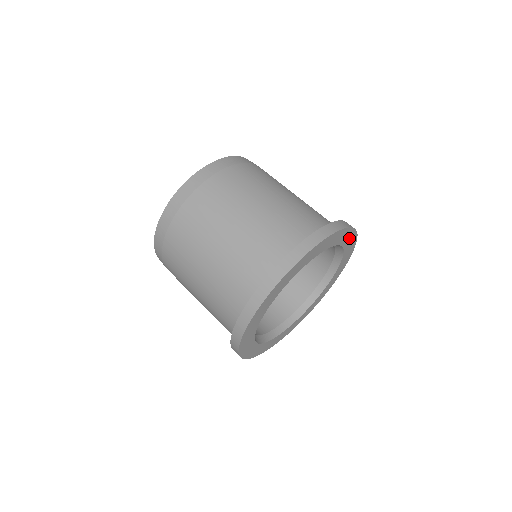
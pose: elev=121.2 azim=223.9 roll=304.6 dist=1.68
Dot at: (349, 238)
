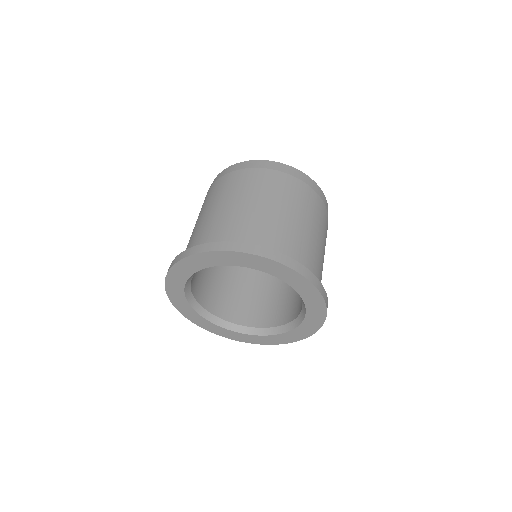
Dot at: (287, 274)
